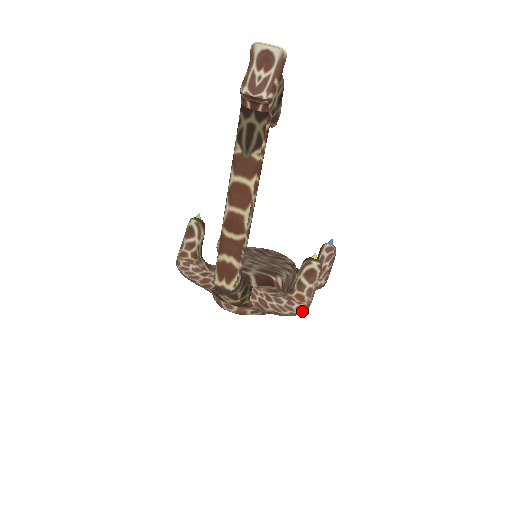
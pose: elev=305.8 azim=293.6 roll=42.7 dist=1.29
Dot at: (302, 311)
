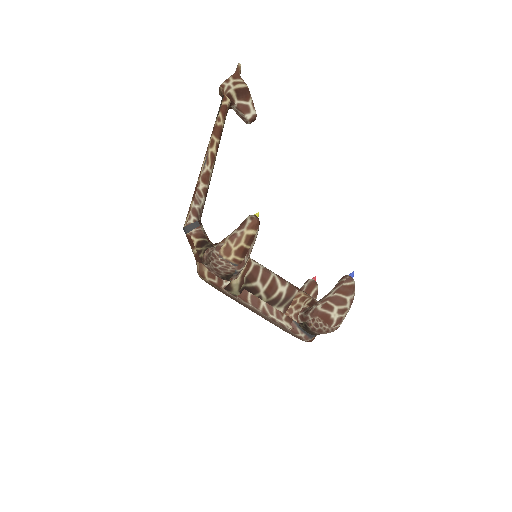
Dot at: (219, 251)
